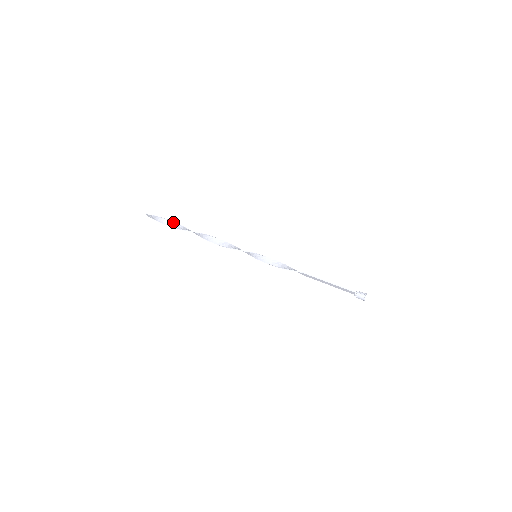
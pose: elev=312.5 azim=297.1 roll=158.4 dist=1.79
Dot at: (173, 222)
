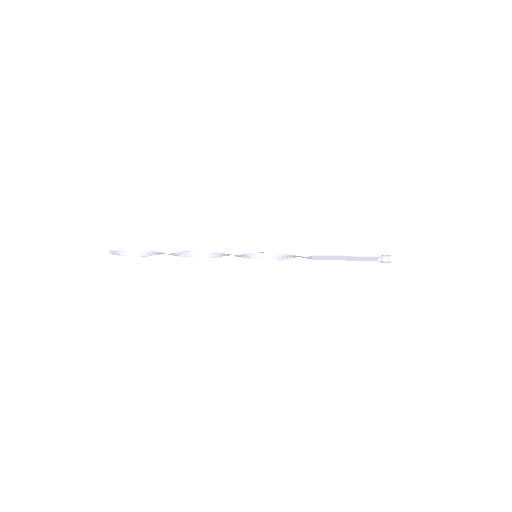
Dot at: (146, 251)
